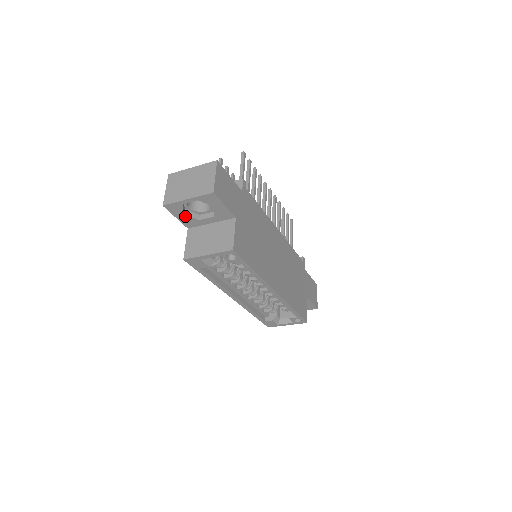
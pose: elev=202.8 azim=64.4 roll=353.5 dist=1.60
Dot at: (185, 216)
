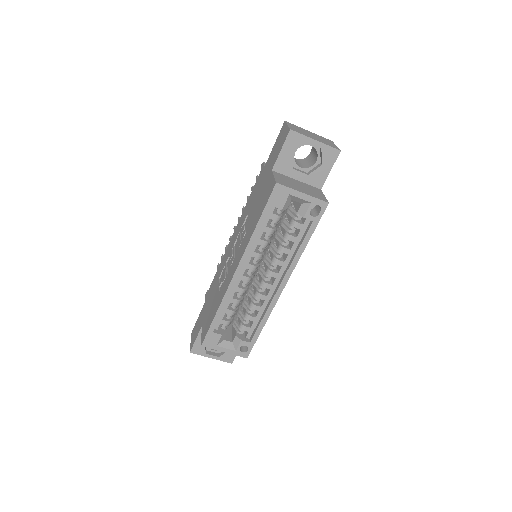
Dot at: (289, 155)
